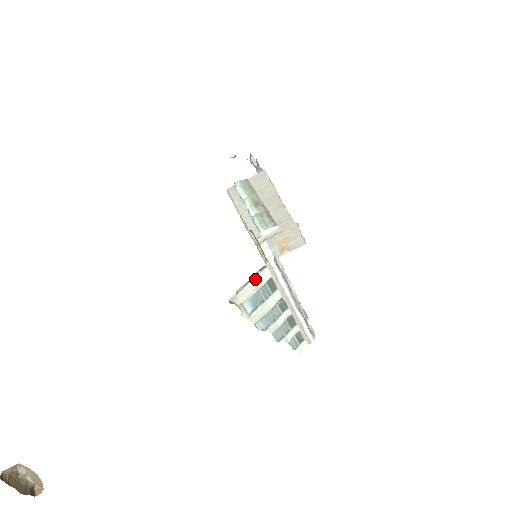
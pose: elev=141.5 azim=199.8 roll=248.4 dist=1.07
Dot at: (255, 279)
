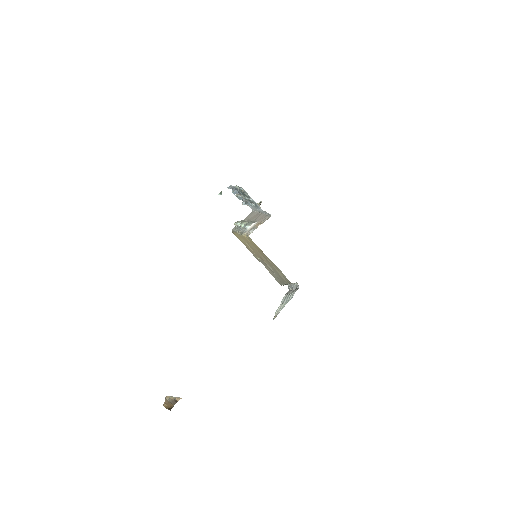
Dot at: occluded
